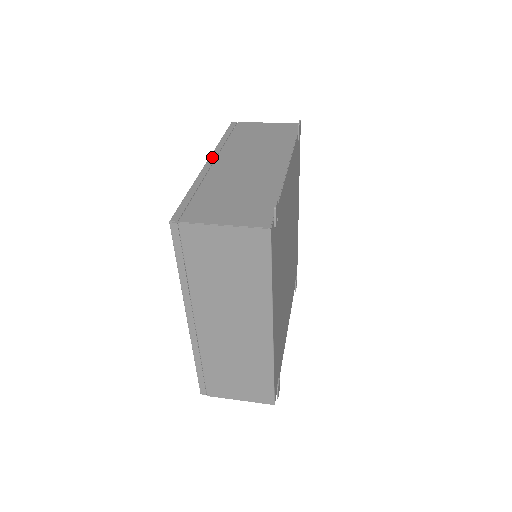
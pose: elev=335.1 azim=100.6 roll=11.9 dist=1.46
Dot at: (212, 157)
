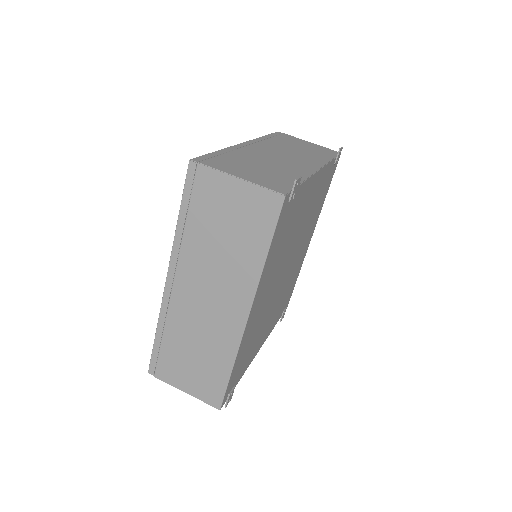
Dot at: (250, 141)
